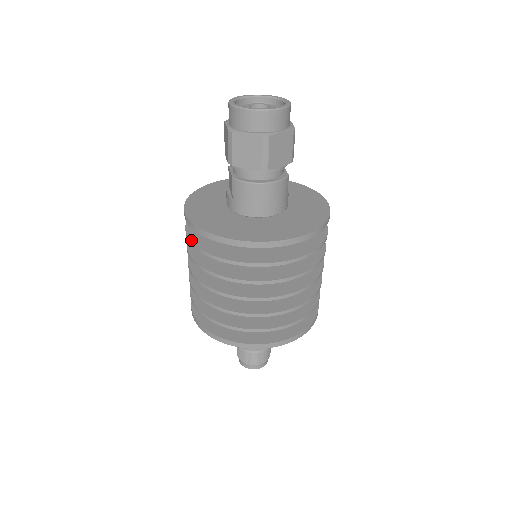
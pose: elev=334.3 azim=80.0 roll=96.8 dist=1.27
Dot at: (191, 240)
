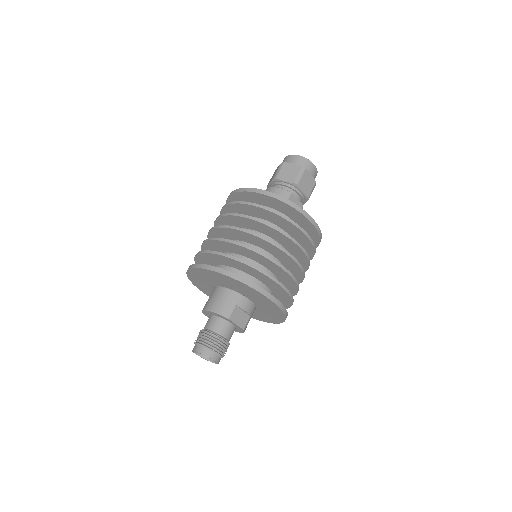
Dot at: occluded
